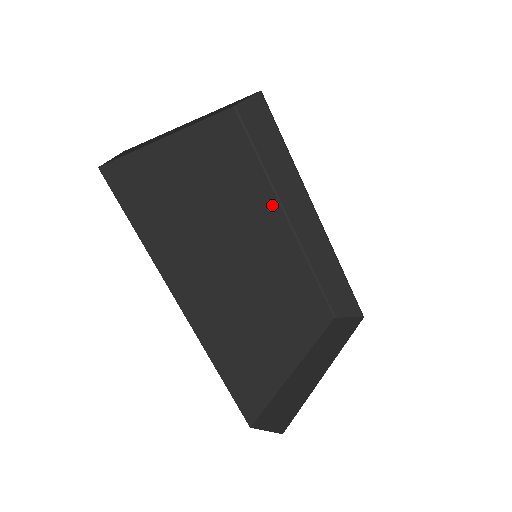
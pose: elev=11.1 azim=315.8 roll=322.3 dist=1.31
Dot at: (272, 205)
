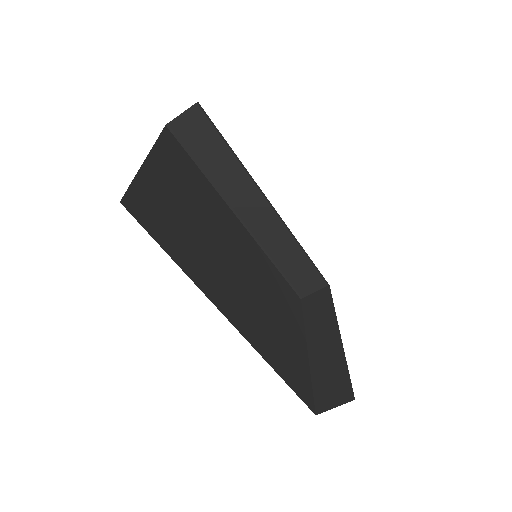
Dot at: (228, 212)
